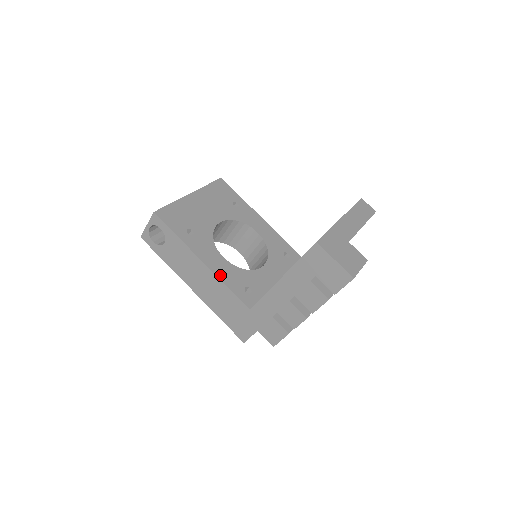
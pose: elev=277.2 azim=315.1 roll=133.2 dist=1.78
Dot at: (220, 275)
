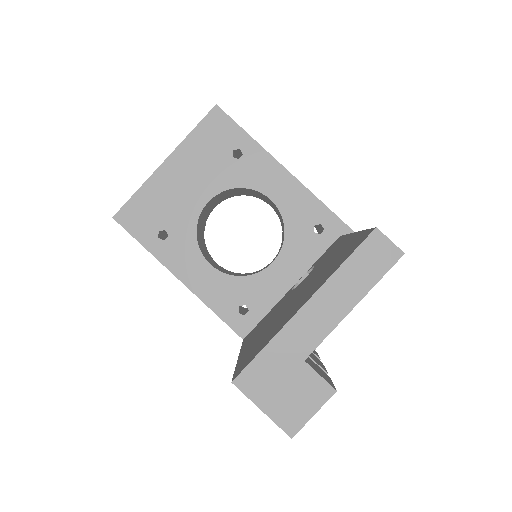
Dot at: (203, 295)
